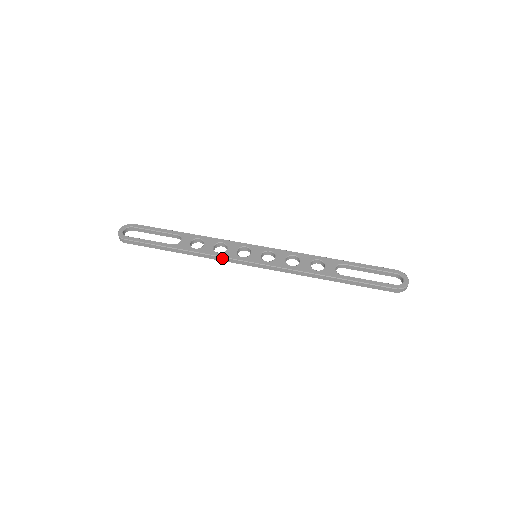
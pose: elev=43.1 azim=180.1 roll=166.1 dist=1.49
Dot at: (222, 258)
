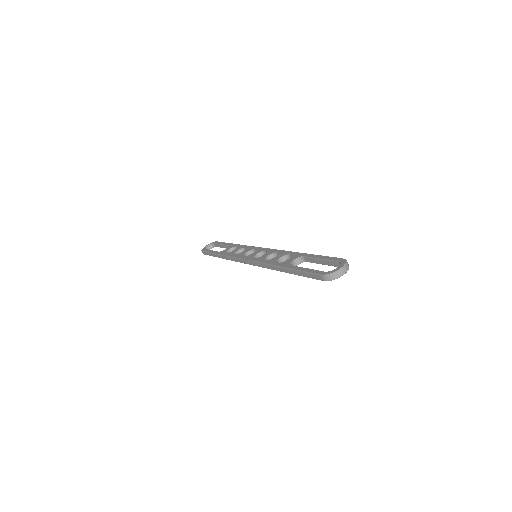
Dot at: (234, 258)
